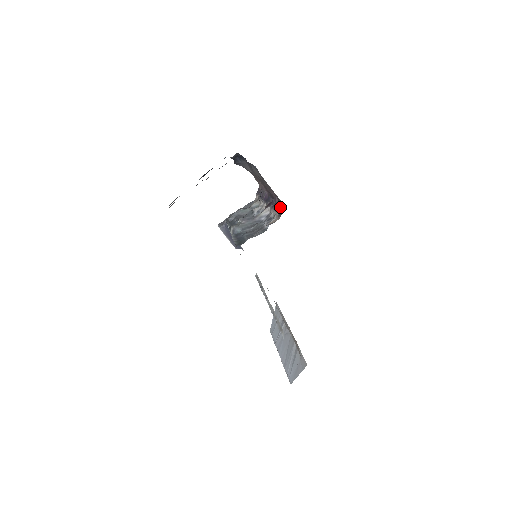
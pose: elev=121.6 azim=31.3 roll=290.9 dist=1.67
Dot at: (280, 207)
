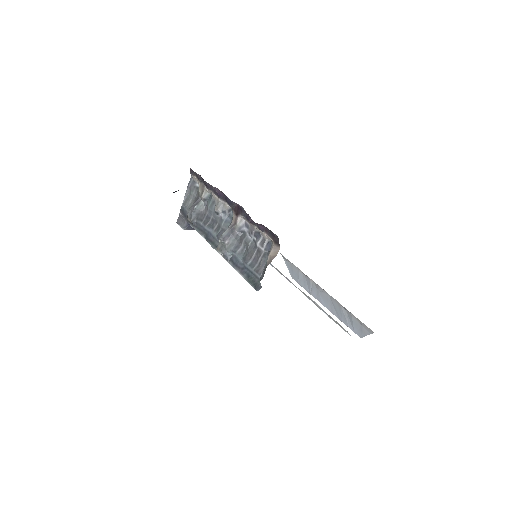
Dot at: (266, 229)
